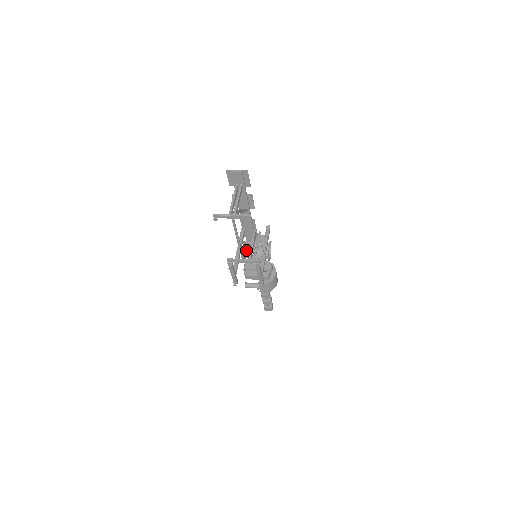
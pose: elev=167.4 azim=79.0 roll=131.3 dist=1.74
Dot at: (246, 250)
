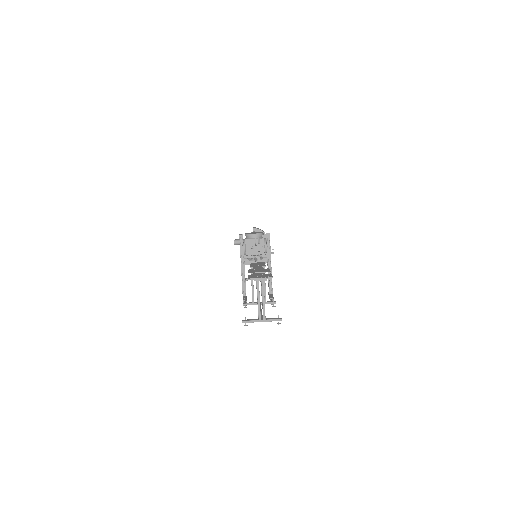
Dot at: (245, 253)
